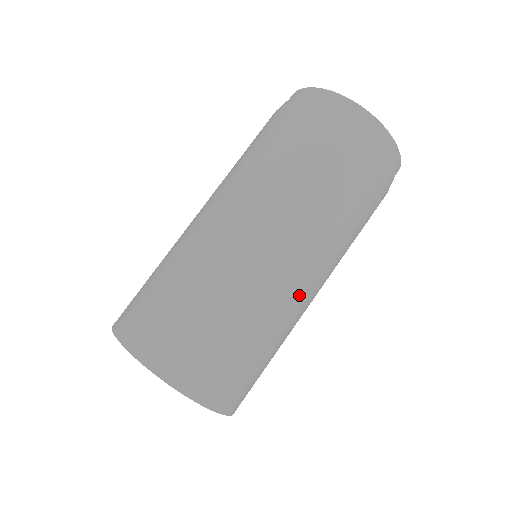
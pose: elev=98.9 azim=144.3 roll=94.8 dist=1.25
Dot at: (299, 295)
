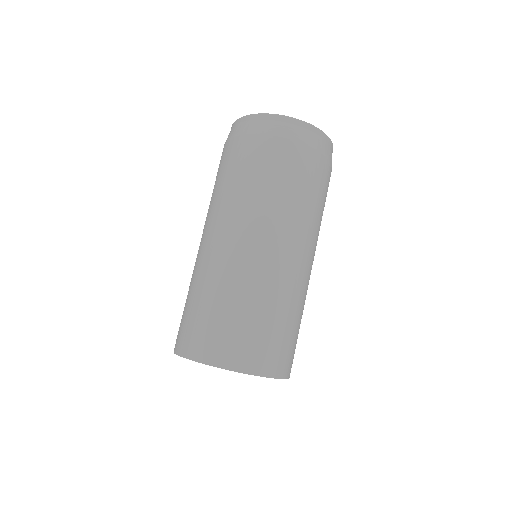
Dot at: (305, 272)
